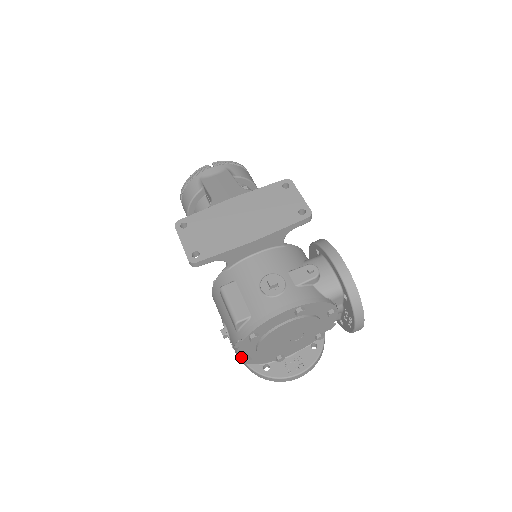
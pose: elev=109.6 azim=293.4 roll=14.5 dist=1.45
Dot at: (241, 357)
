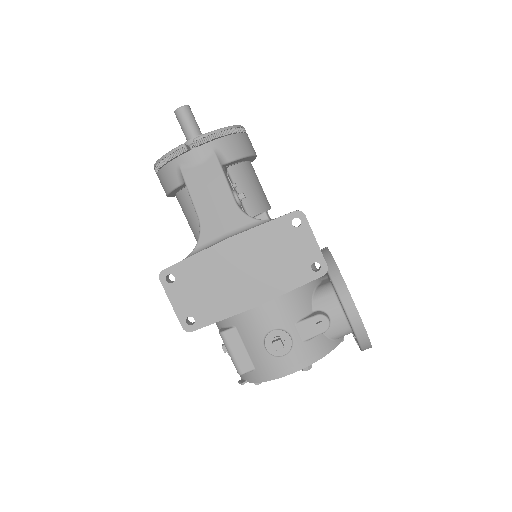
Dot at: occluded
